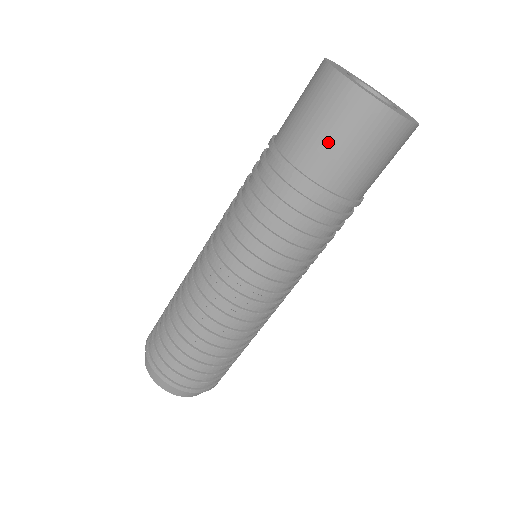
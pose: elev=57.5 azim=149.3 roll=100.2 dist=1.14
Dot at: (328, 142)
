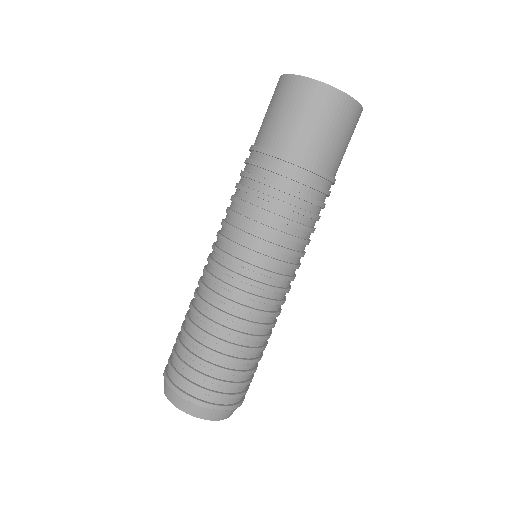
Dot at: (333, 140)
